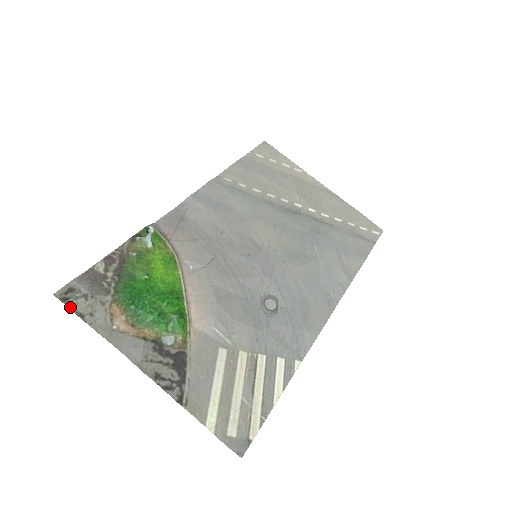
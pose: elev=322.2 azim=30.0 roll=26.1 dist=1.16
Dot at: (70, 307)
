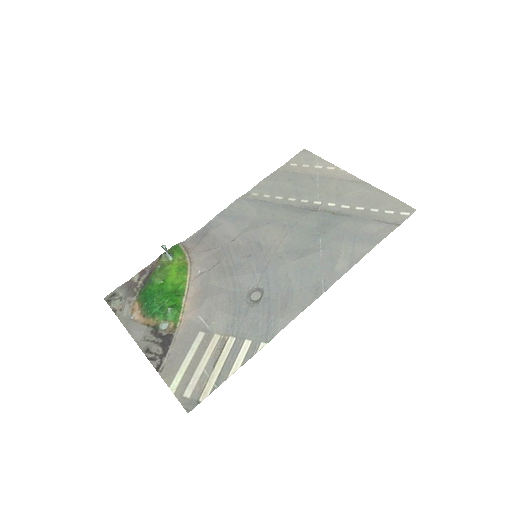
Dot at: (110, 306)
